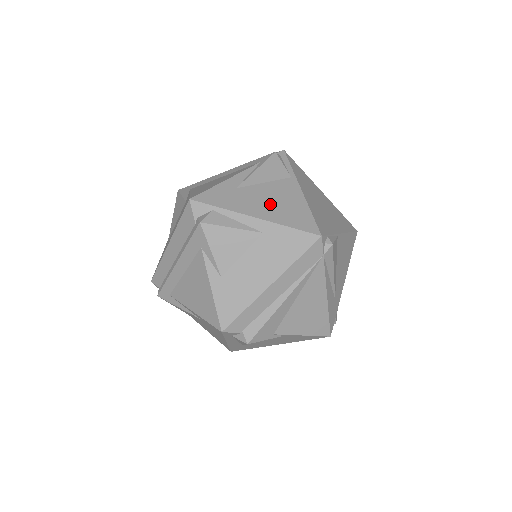
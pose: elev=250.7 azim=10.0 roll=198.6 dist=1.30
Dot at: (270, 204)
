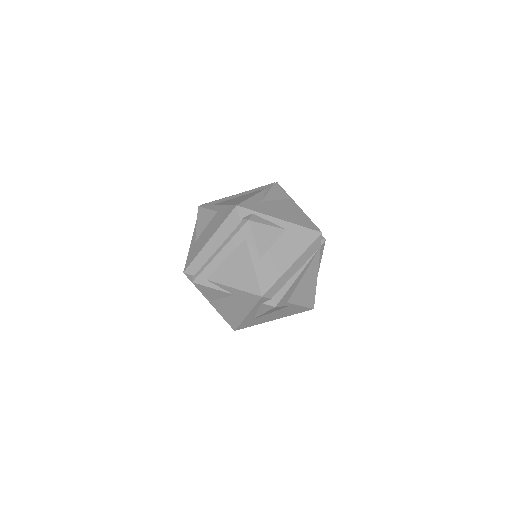
Dot at: (285, 213)
